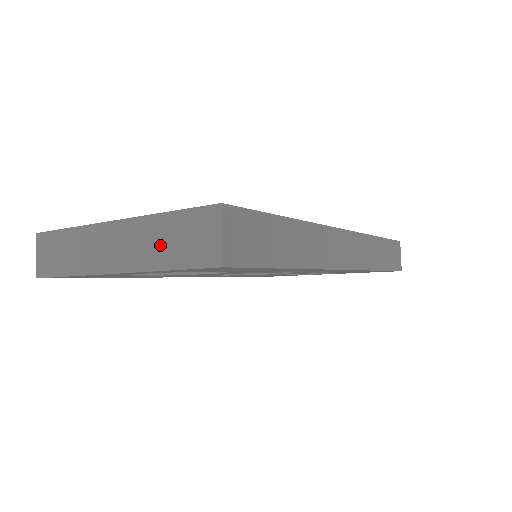
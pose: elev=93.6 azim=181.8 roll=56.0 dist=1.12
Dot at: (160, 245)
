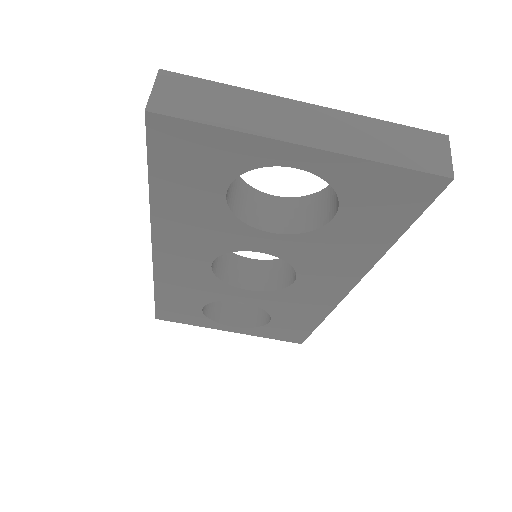
Dot at: (378, 142)
